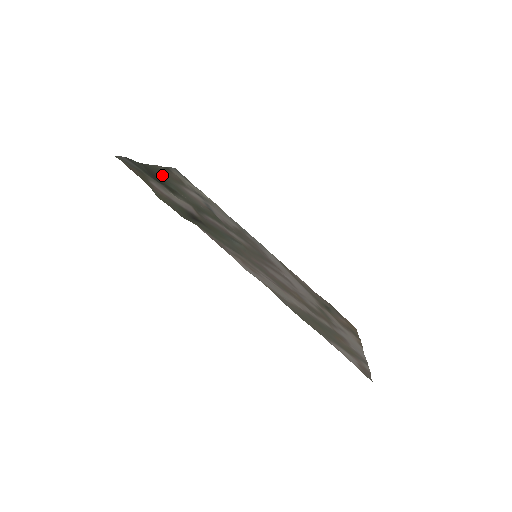
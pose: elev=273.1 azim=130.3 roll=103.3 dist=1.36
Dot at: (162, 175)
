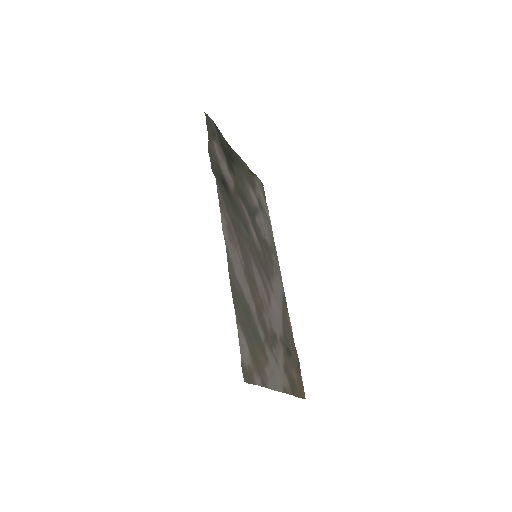
Dot at: (238, 163)
